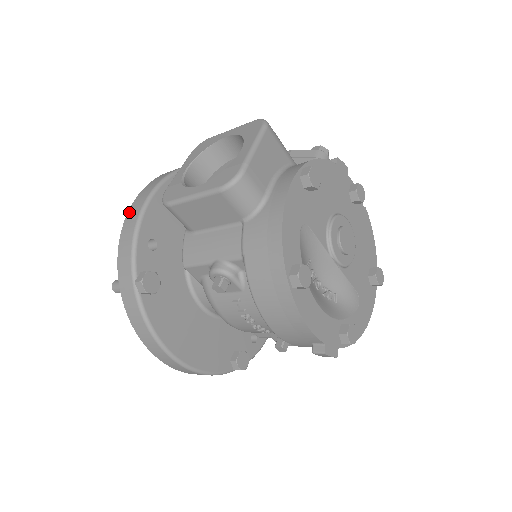
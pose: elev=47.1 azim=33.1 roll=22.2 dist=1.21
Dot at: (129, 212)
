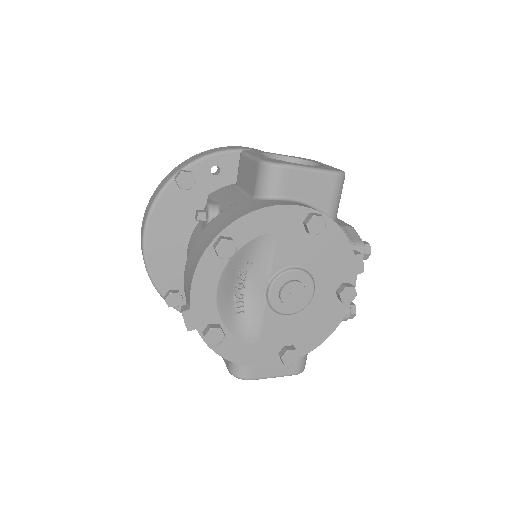
Dot at: (232, 146)
